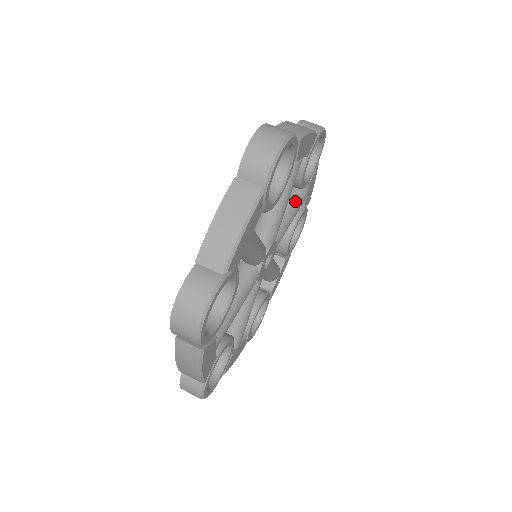
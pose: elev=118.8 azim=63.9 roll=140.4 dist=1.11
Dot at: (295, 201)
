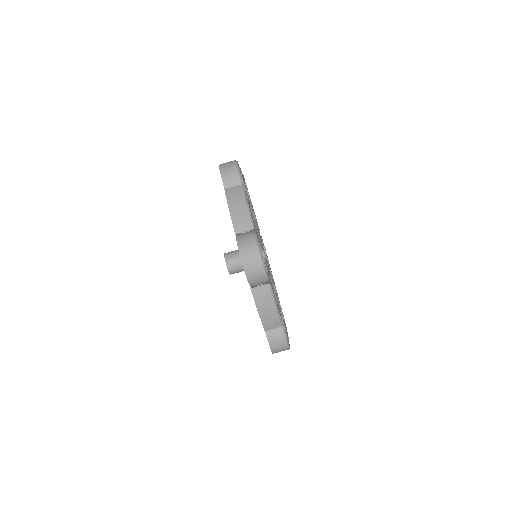
Dot at: occluded
